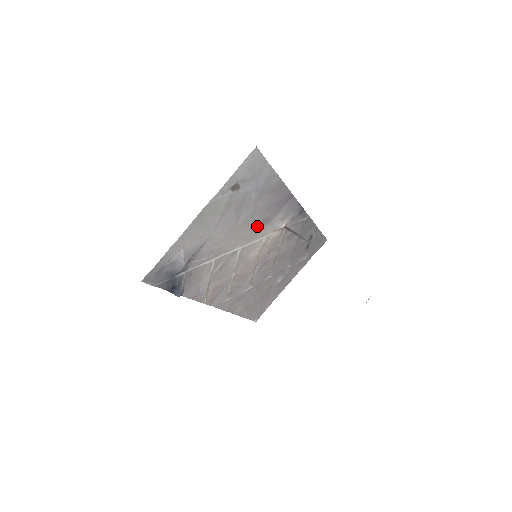
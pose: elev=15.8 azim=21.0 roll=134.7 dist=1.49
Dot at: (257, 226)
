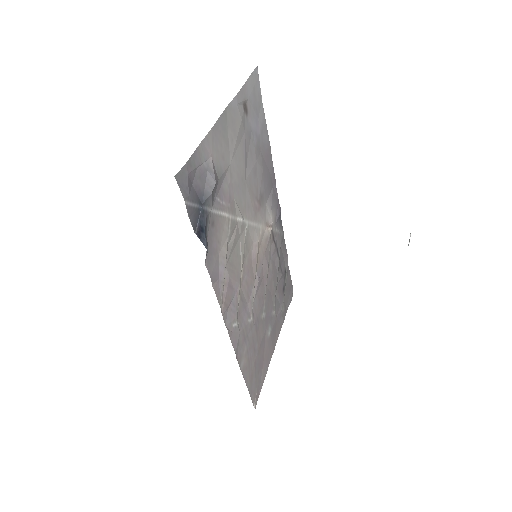
Dot at: (256, 199)
